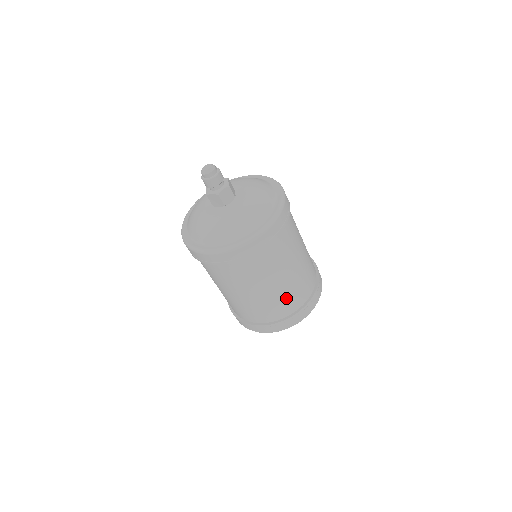
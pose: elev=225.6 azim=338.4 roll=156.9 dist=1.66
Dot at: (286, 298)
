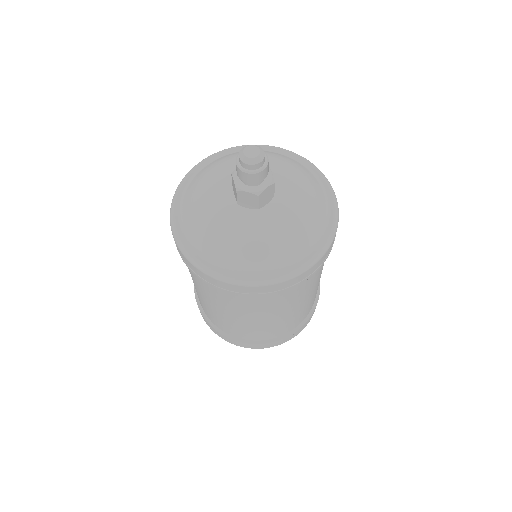
Dot at: (227, 324)
